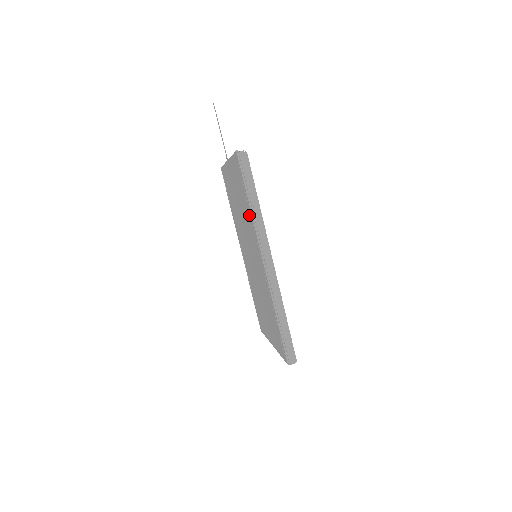
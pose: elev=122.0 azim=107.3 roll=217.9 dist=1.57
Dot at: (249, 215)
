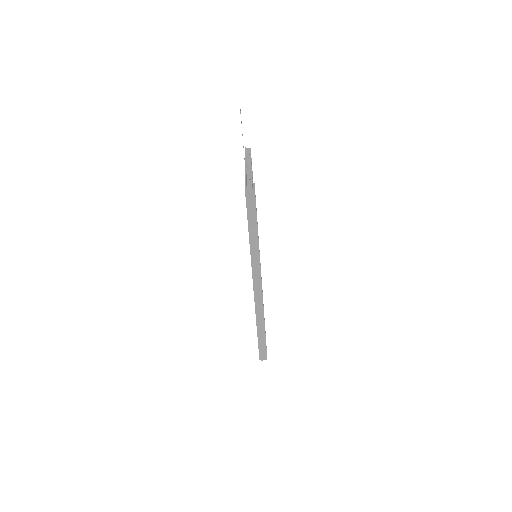
Dot at: occluded
